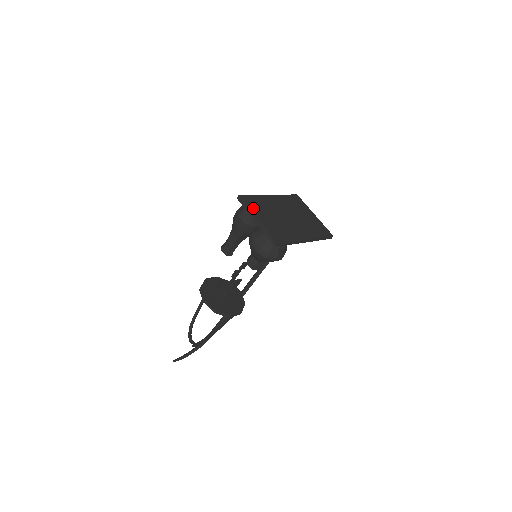
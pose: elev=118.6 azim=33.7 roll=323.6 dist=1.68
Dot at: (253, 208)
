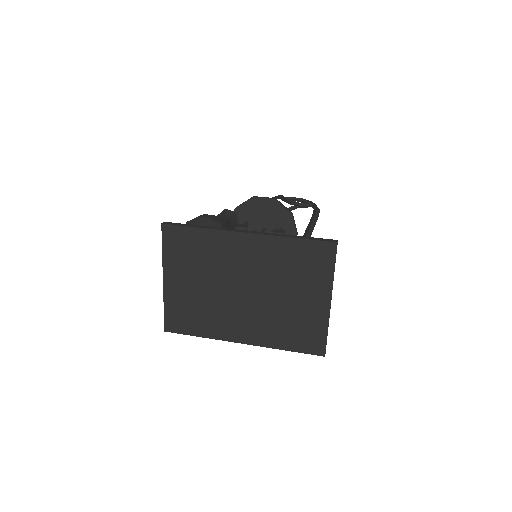
Dot at: (171, 257)
